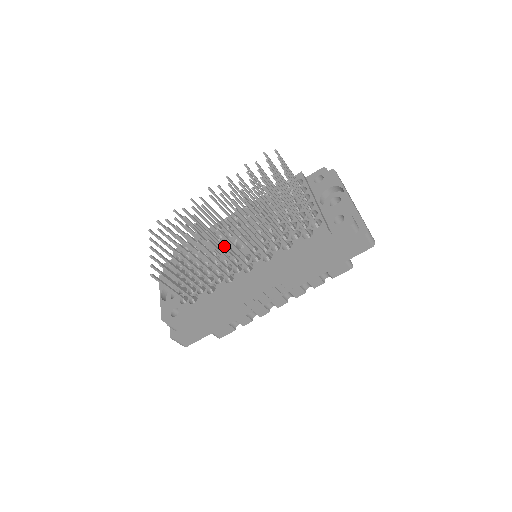
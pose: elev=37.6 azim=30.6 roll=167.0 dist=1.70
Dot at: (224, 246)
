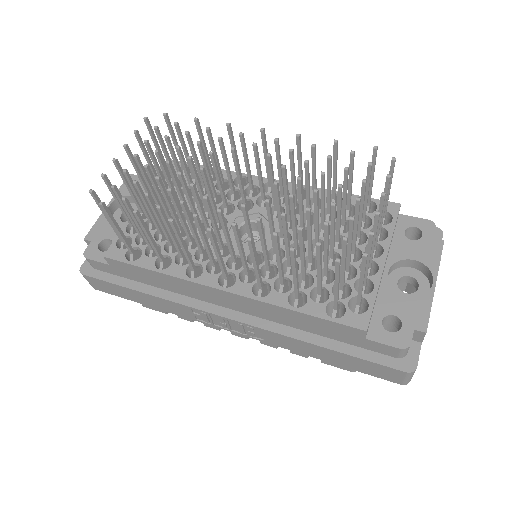
Dot at: (211, 240)
